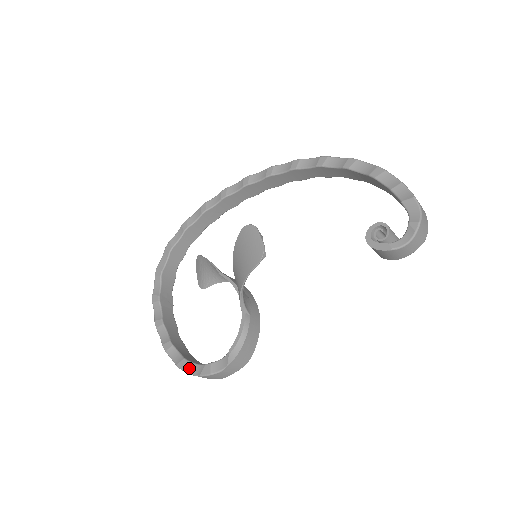
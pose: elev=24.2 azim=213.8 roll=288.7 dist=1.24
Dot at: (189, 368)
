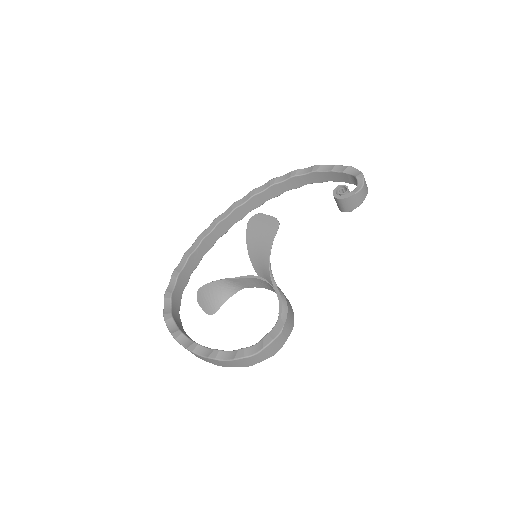
Dot at: (248, 352)
